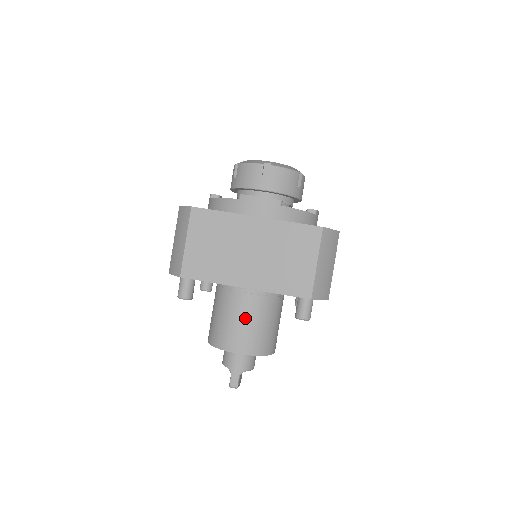
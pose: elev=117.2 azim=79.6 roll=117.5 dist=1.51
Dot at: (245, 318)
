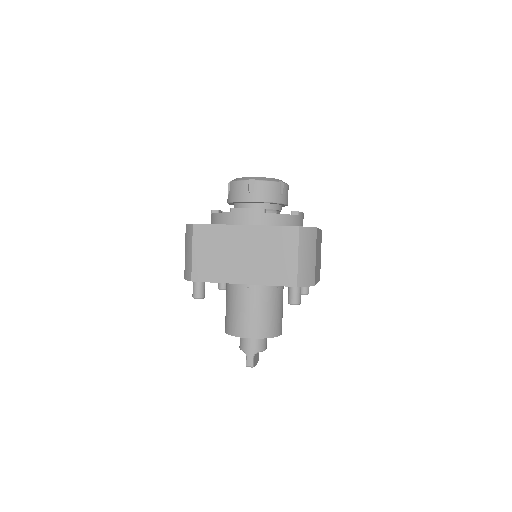
Dot at: (250, 308)
